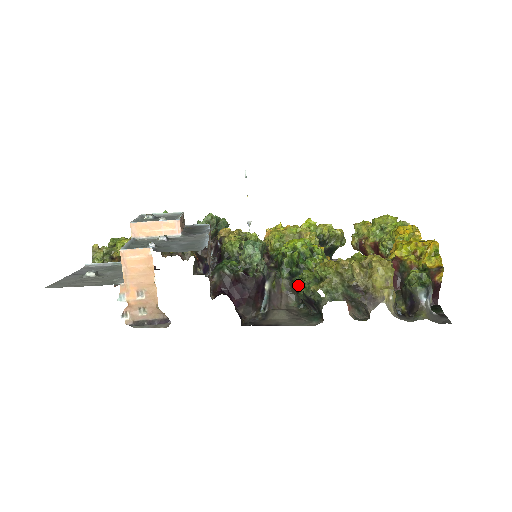
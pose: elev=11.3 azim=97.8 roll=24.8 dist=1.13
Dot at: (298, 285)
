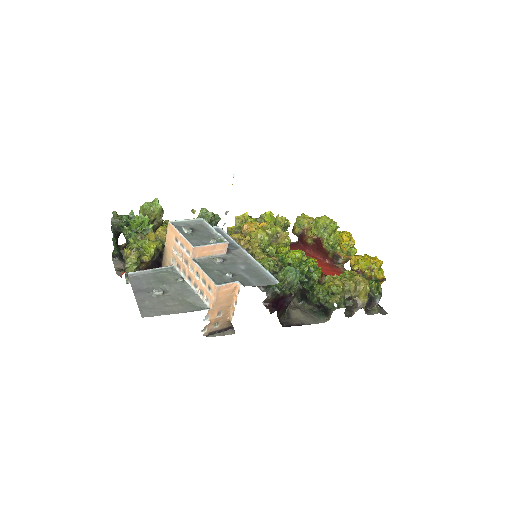
Dot at: (307, 291)
